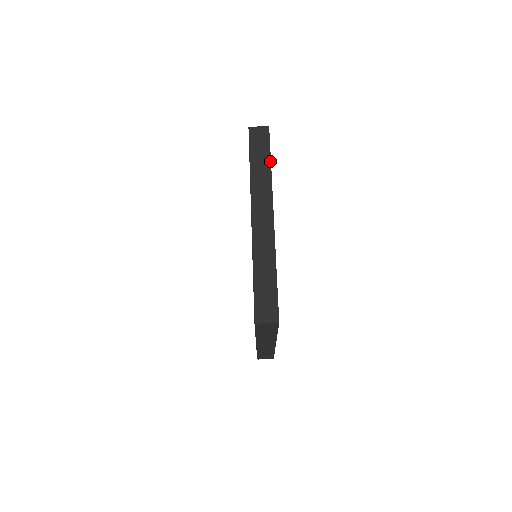
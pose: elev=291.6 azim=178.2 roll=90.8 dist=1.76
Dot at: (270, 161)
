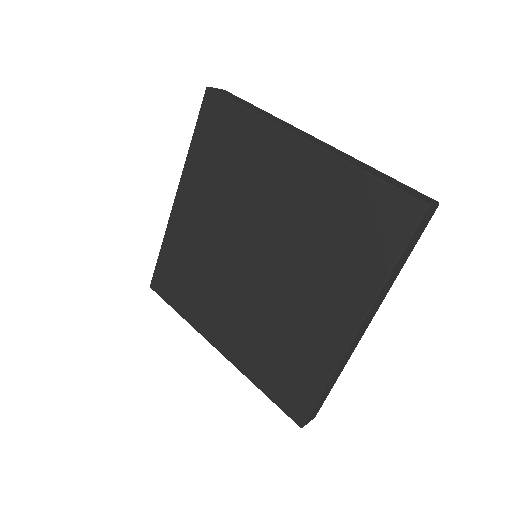
Dot at: (259, 108)
